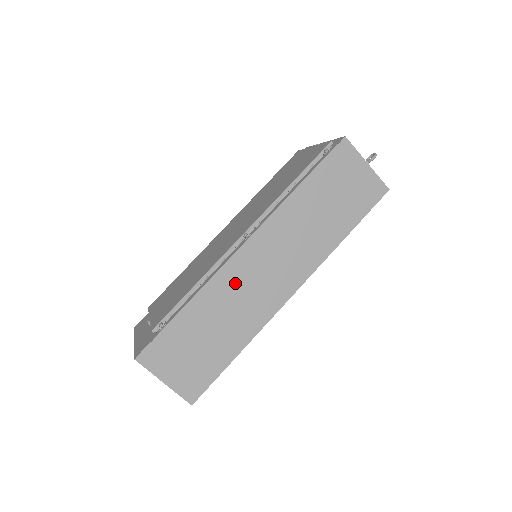
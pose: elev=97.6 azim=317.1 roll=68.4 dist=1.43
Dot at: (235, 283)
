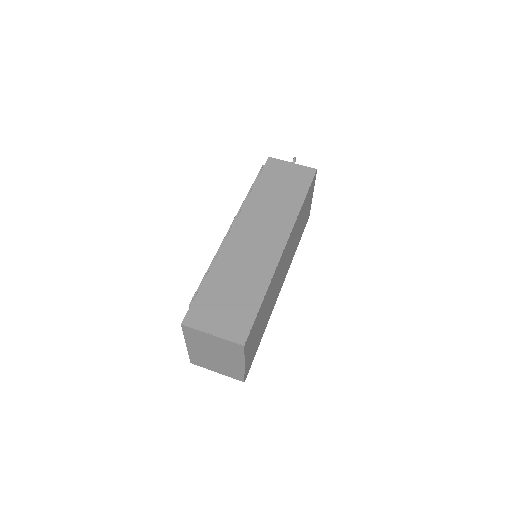
Dot at: (237, 251)
